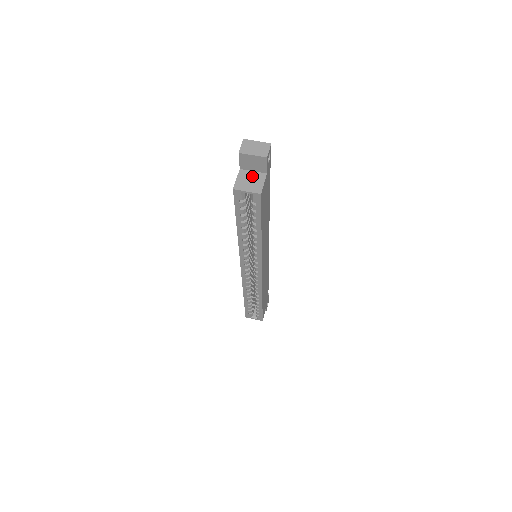
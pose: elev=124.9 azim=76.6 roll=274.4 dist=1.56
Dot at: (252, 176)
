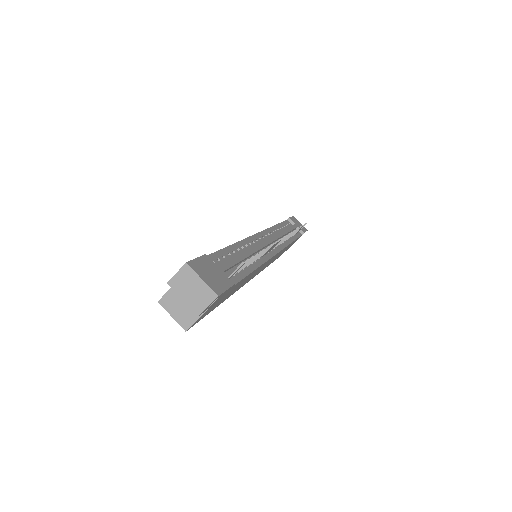
Dot at: occluded
